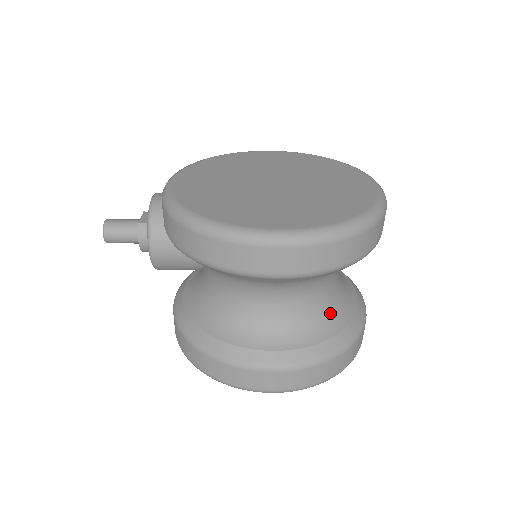
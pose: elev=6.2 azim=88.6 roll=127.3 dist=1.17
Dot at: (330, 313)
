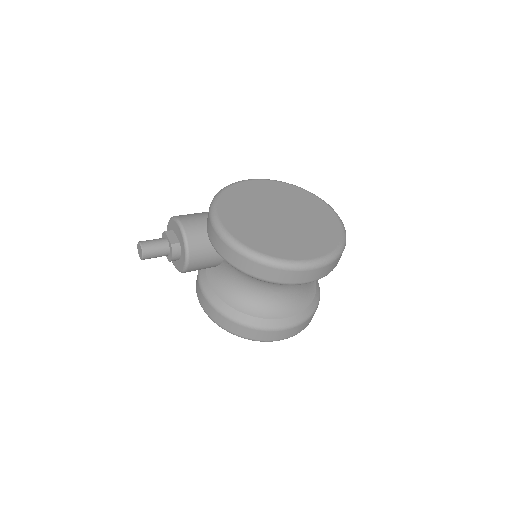
Dot at: (308, 287)
